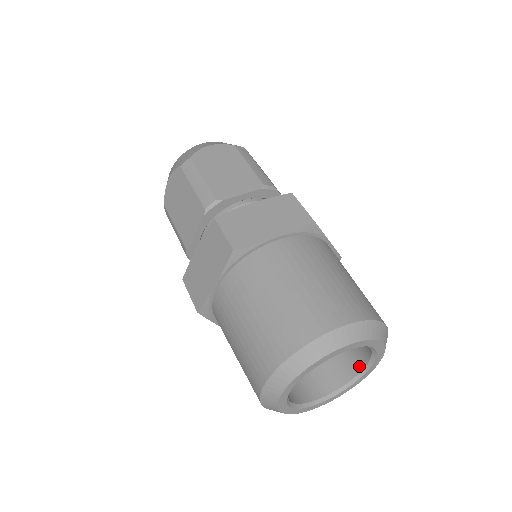
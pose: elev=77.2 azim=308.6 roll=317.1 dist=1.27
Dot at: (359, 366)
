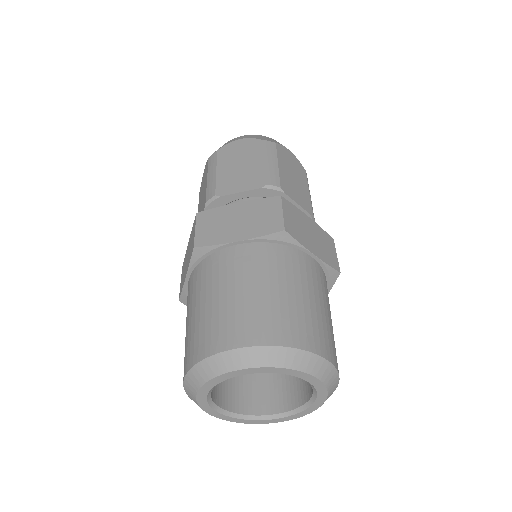
Dot at: (273, 409)
